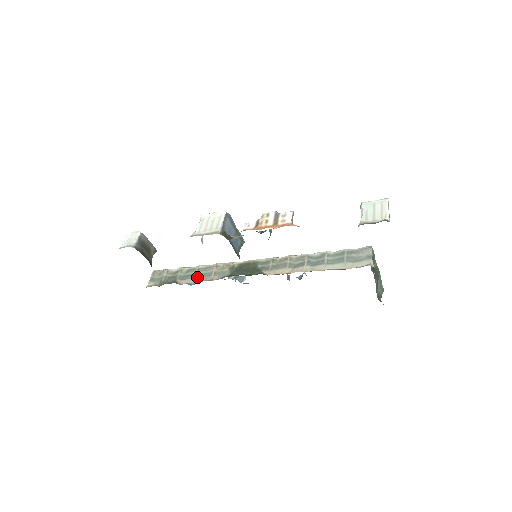
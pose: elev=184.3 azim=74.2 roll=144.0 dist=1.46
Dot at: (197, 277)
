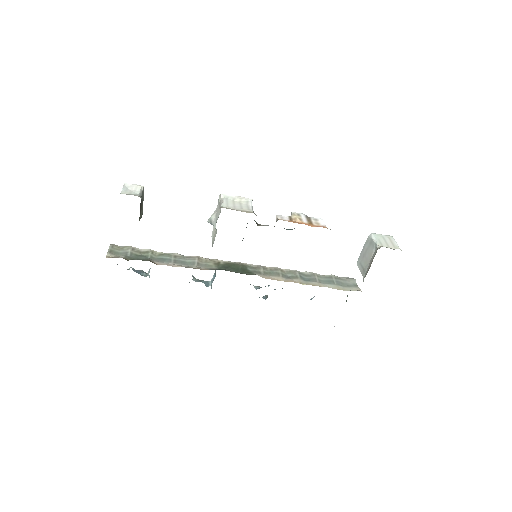
Dot at: (176, 263)
